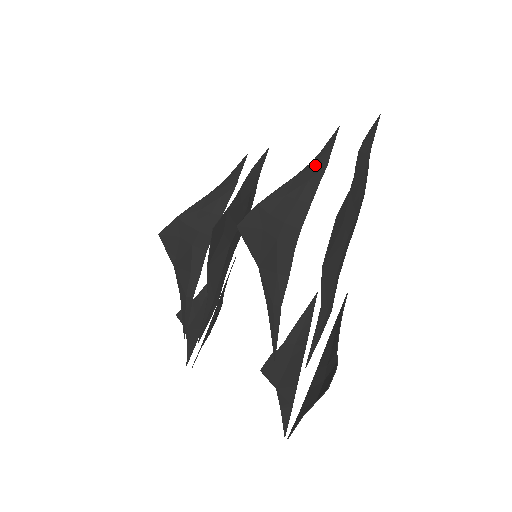
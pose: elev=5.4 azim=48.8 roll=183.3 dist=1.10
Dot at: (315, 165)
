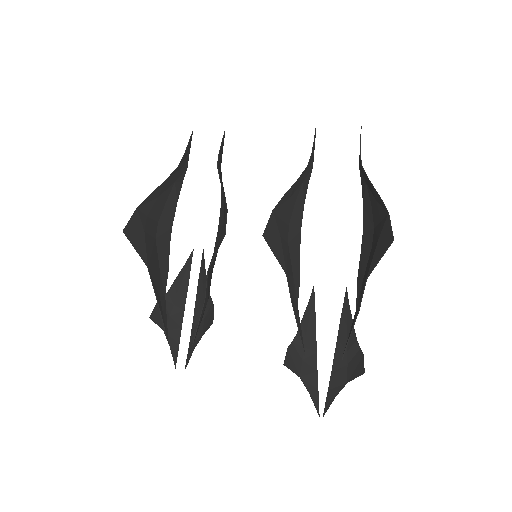
Dot at: (308, 168)
